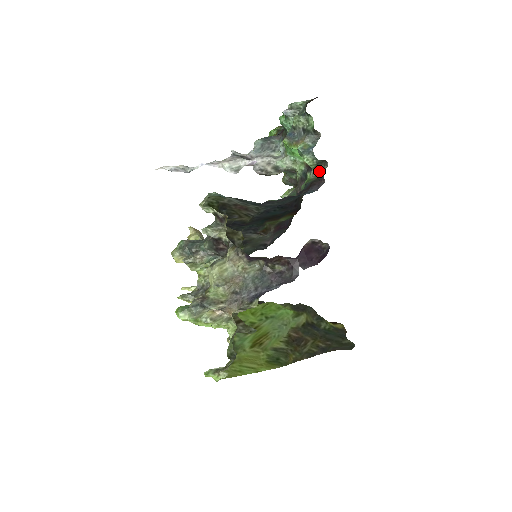
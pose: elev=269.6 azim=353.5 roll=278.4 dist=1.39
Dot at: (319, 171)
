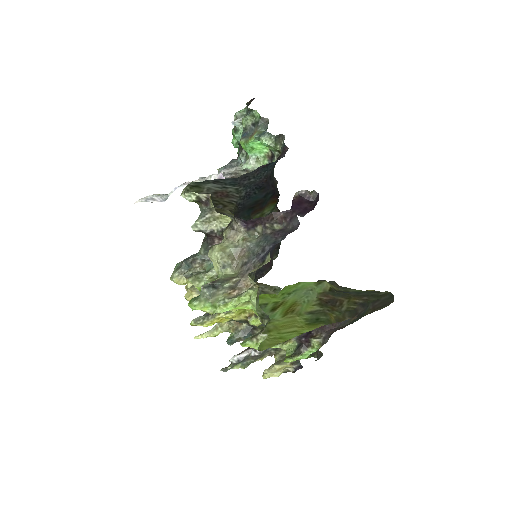
Dot at: (280, 147)
